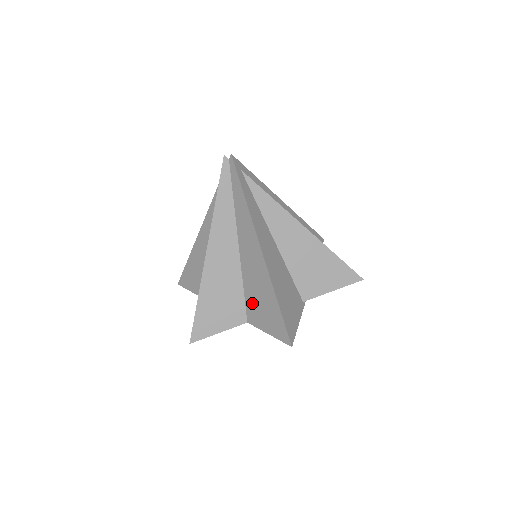
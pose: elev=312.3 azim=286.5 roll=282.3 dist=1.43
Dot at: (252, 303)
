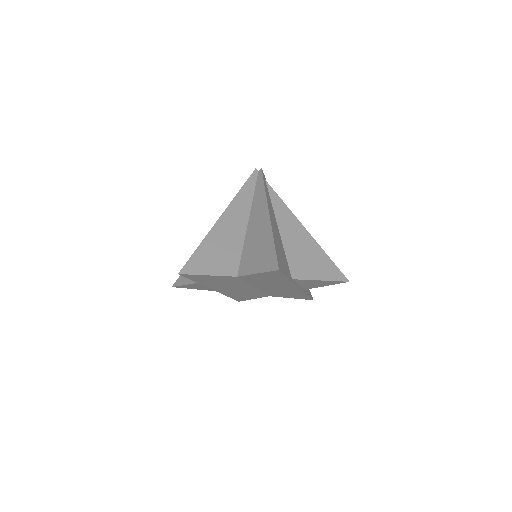
Dot at: (248, 257)
